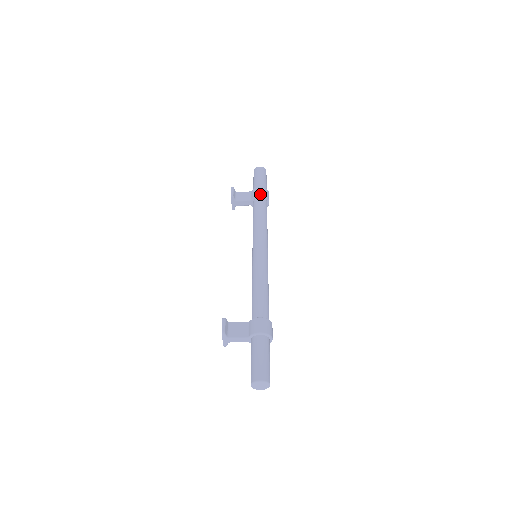
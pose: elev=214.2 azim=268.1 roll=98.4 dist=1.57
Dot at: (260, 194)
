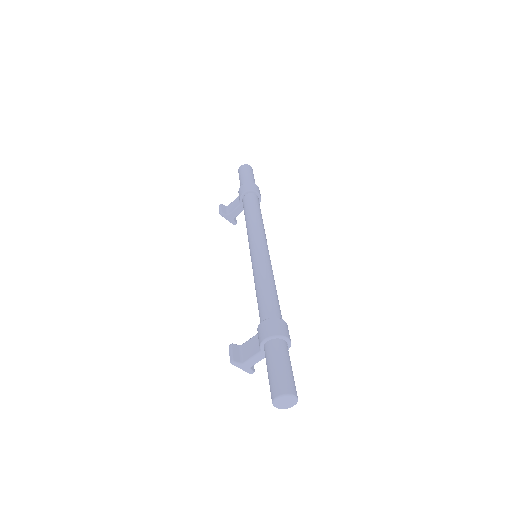
Dot at: (243, 192)
